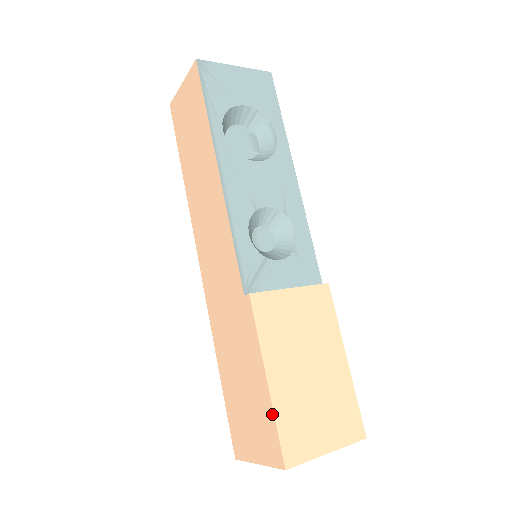
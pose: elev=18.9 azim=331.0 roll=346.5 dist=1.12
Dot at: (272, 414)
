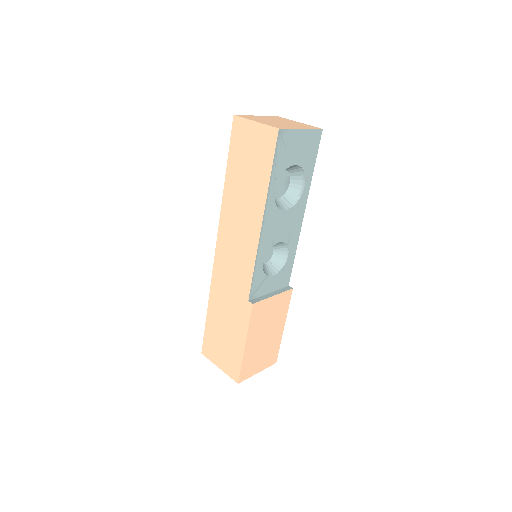
Dot at: (241, 360)
